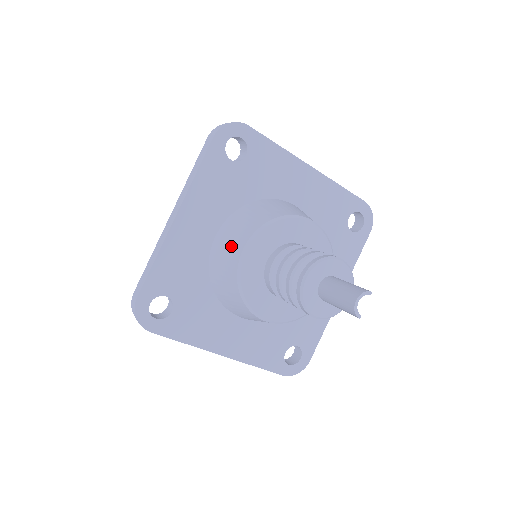
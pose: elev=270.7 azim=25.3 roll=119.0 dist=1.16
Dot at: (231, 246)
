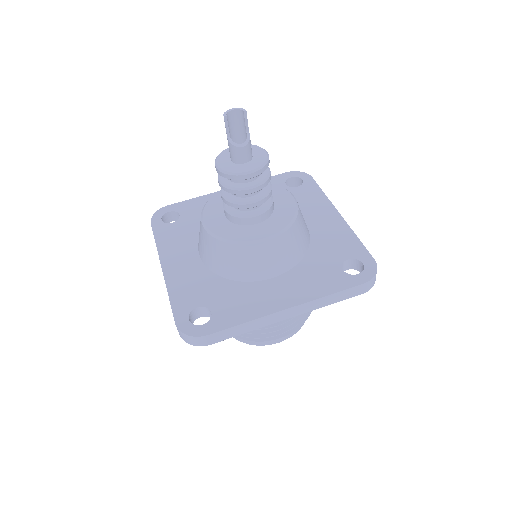
Dot at: occluded
